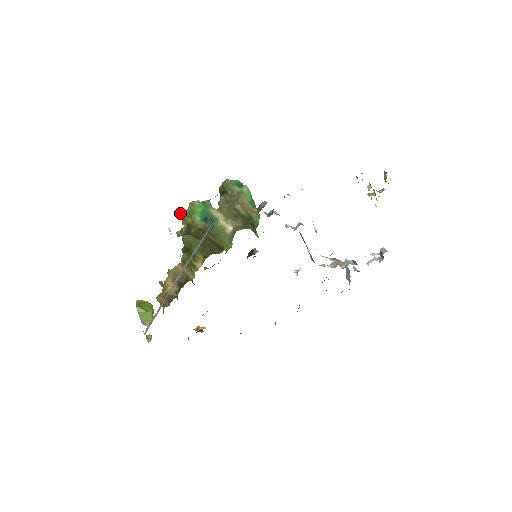
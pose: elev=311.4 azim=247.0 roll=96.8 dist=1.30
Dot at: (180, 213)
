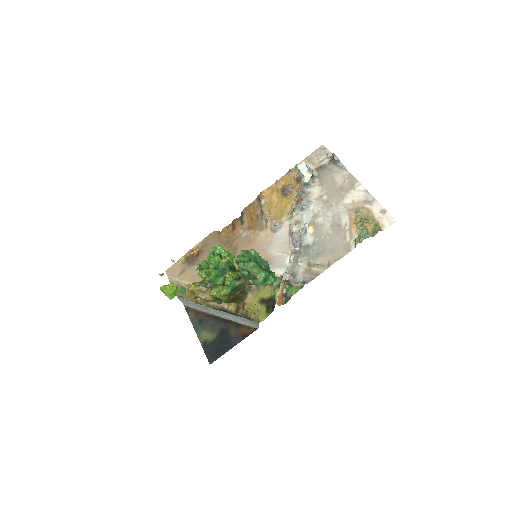
Dot at: occluded
